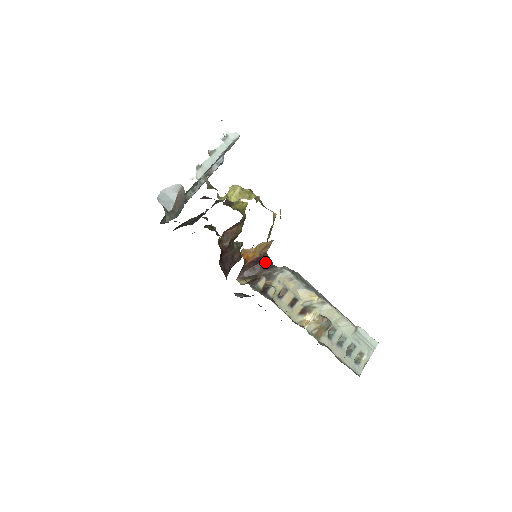
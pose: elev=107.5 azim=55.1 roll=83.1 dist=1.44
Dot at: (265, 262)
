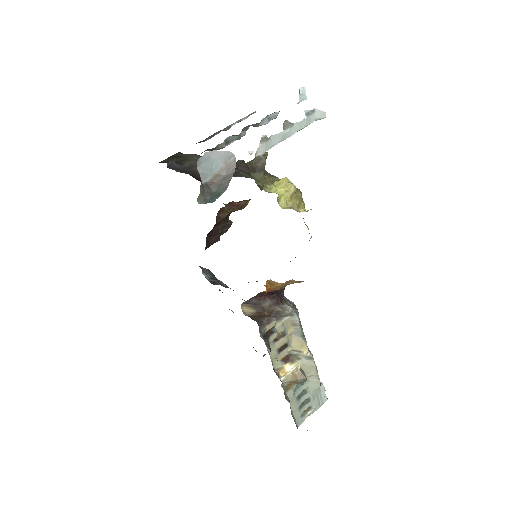
Dot at: (278, 294)
